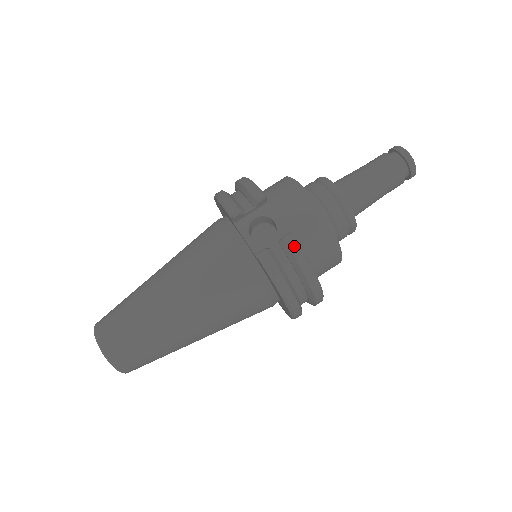
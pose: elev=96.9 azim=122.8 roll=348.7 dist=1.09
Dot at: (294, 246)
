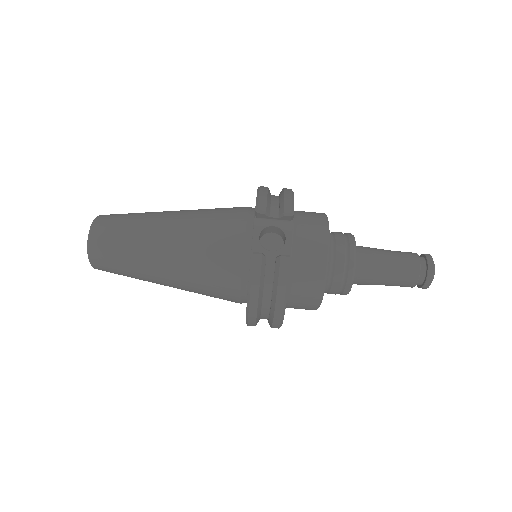
Dot at: (285, 268)
